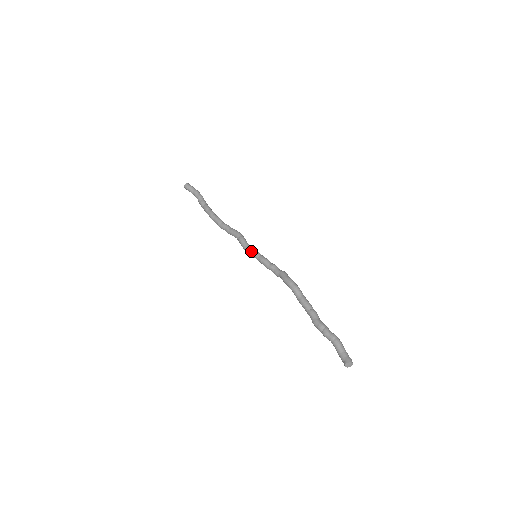
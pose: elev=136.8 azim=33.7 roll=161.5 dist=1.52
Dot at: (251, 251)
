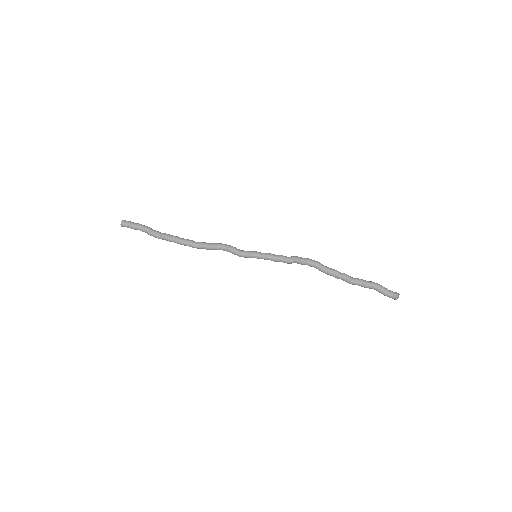
Dot at: (250, 253)
